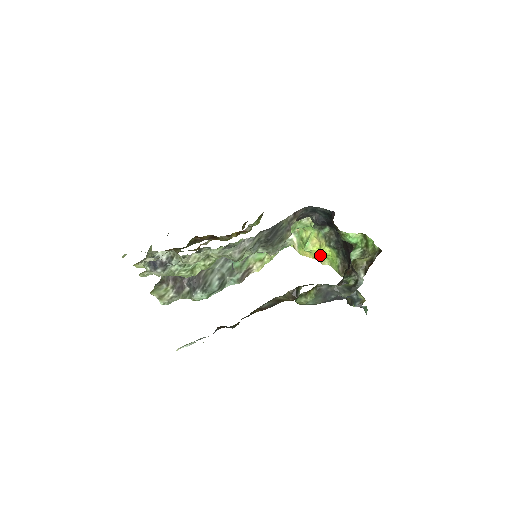
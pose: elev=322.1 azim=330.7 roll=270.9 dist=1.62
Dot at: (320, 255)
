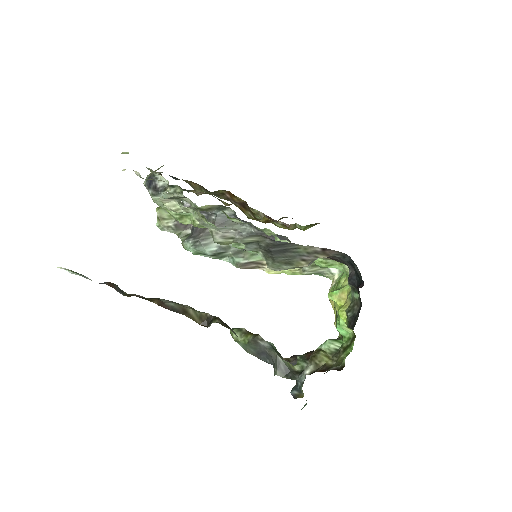
Dot at: occluded
